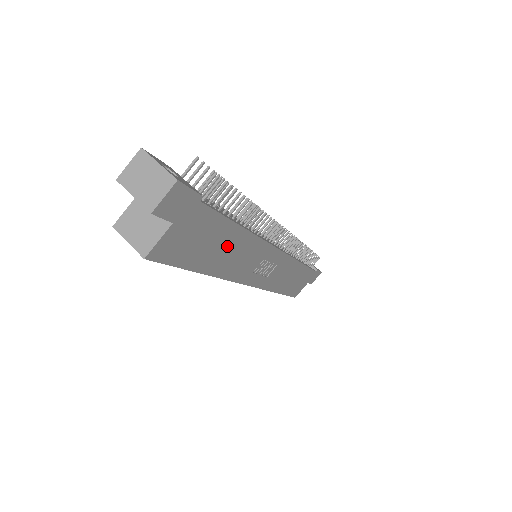
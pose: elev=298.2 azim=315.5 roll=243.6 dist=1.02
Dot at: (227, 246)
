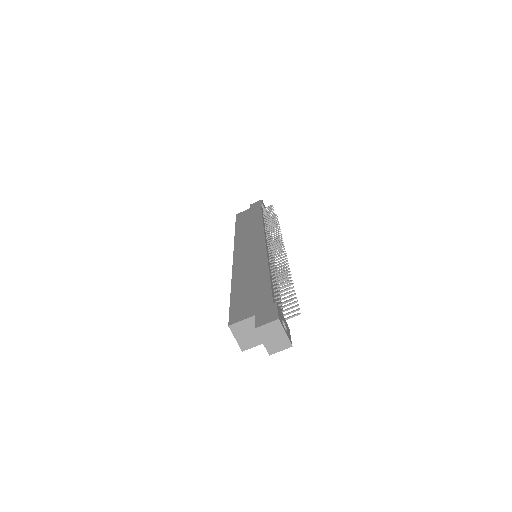
Dot at: occluded
